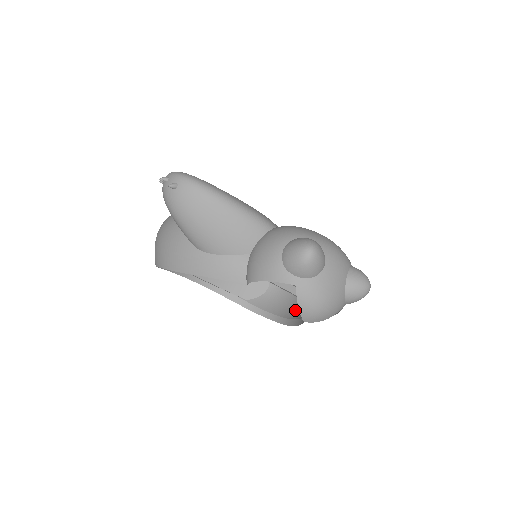
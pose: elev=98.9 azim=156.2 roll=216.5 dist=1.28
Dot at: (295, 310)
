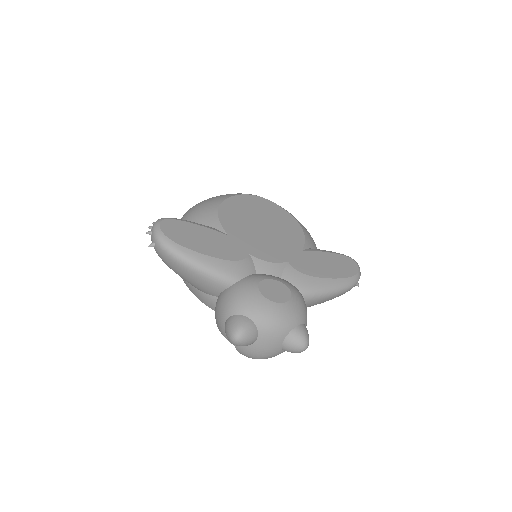
Dot at: occluded
